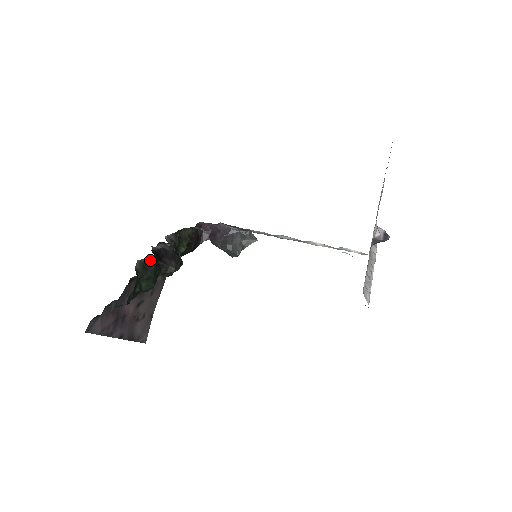
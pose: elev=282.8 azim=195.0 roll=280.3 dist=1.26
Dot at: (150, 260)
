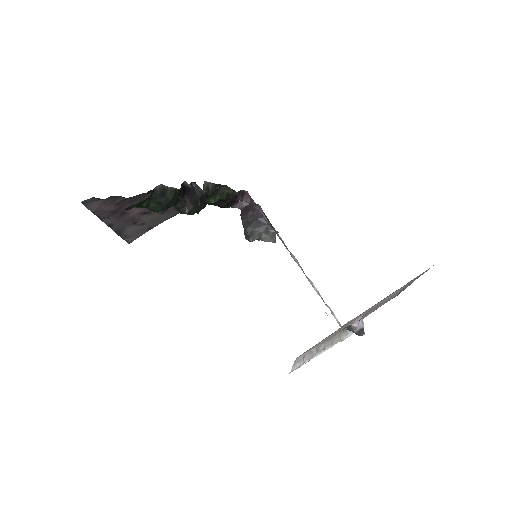
Dot at: (172, 191)
